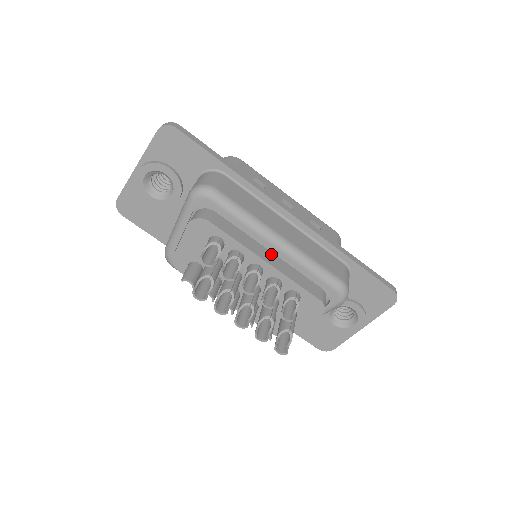
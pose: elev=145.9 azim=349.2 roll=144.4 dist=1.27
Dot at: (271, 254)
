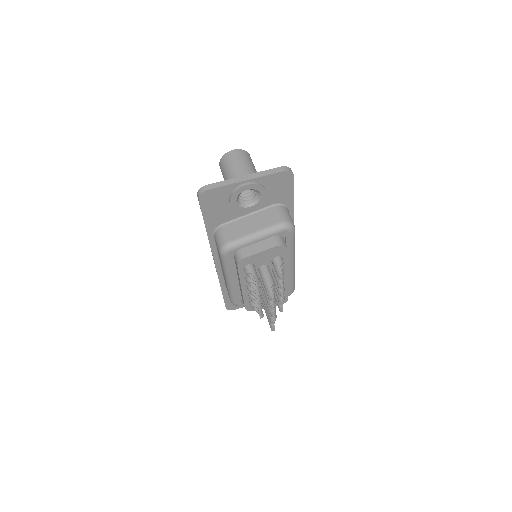
Dot at: occluded
